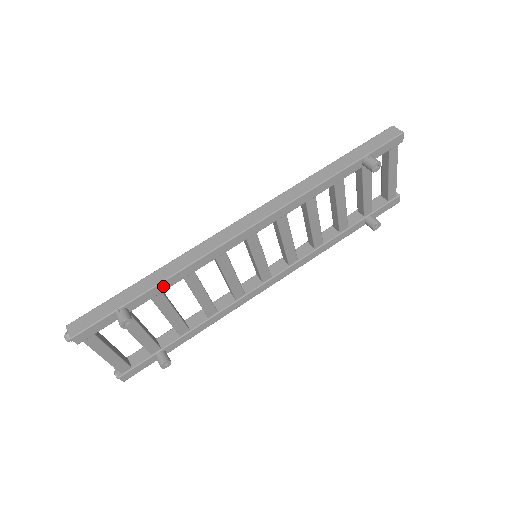
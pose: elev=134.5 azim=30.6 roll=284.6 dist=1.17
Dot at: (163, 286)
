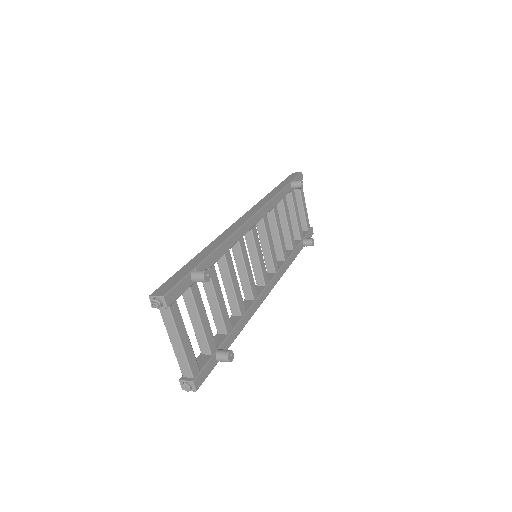
Dot at: (215, 256)
